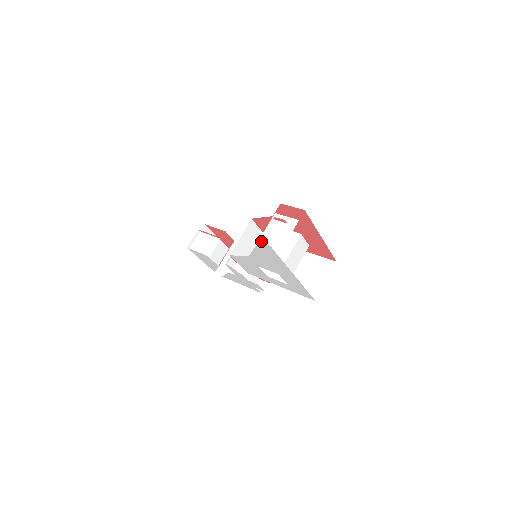
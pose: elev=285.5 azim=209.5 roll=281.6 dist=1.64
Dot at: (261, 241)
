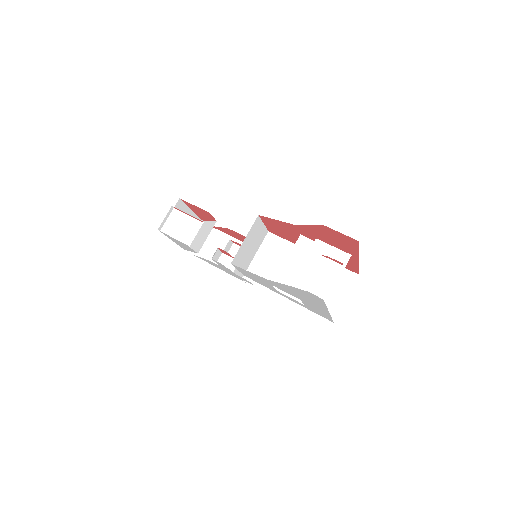
Dot at: (306, 286)
